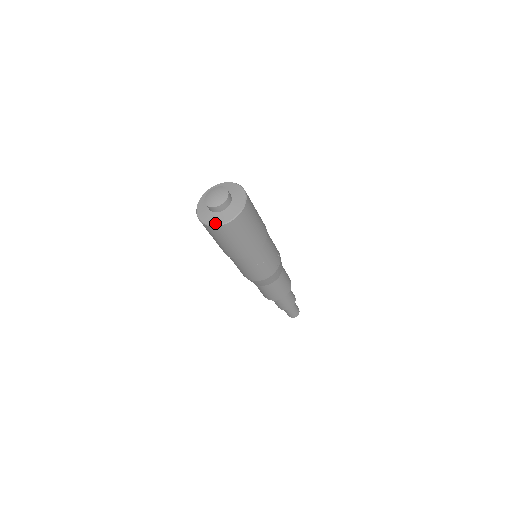
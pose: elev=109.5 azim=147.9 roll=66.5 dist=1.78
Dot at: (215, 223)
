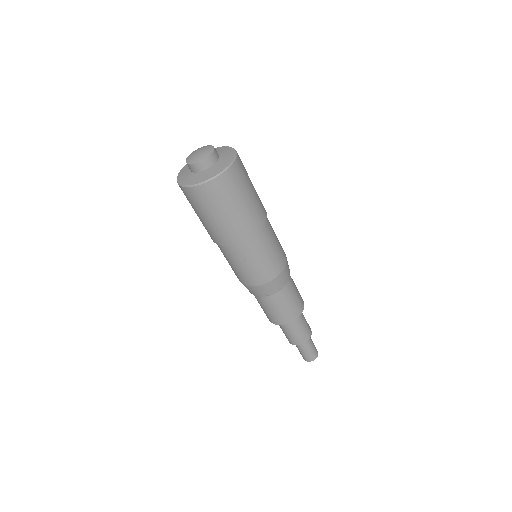
Dot at: (226, 165)
